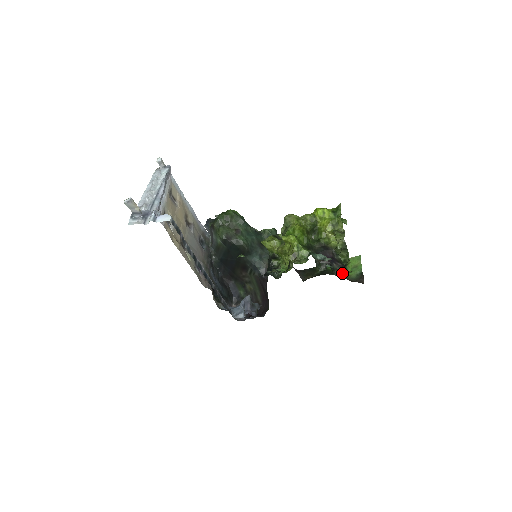
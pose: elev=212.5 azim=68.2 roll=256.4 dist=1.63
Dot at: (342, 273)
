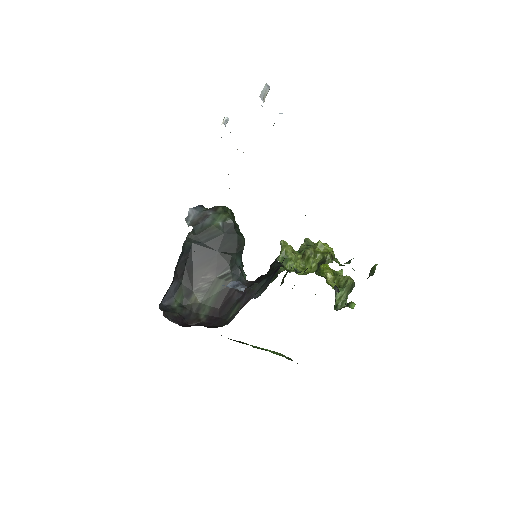
Dot at: occluded
